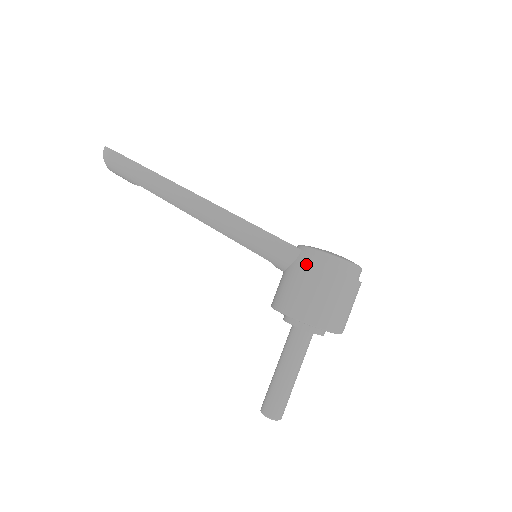
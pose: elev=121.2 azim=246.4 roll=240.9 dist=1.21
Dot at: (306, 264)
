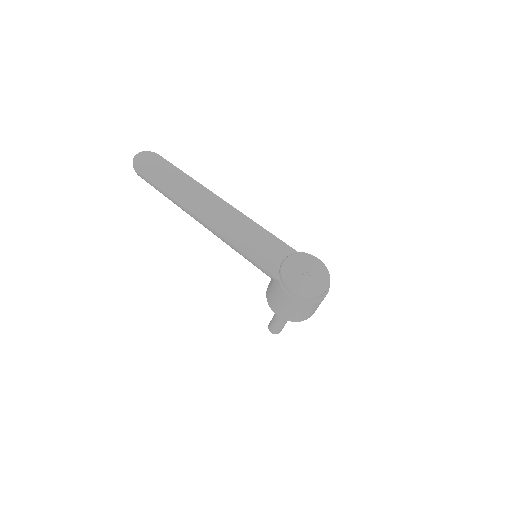
Dot at: (280, 291)
